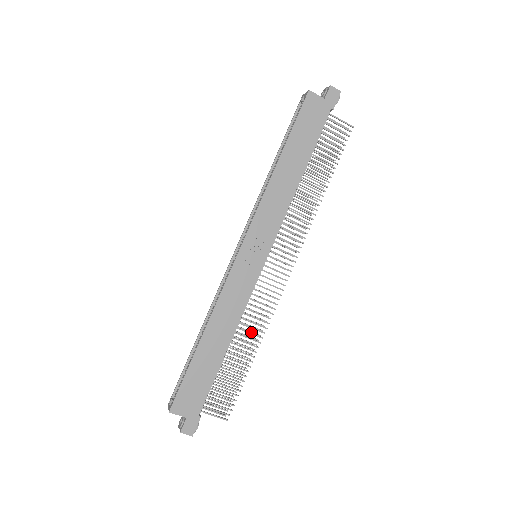
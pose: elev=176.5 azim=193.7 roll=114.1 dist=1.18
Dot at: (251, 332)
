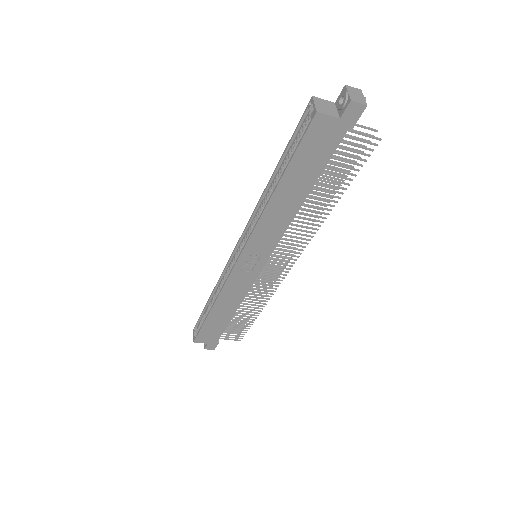
Dot at: occluded
